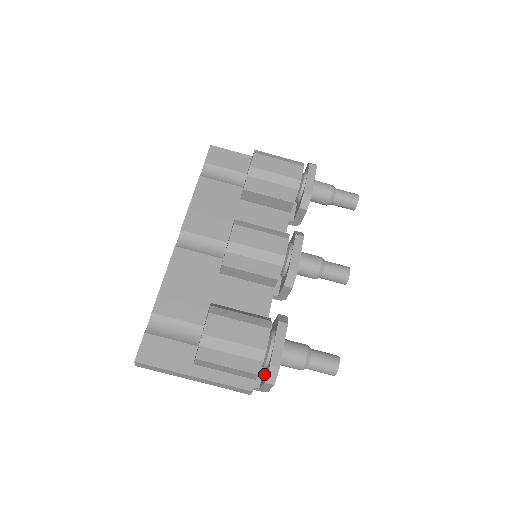
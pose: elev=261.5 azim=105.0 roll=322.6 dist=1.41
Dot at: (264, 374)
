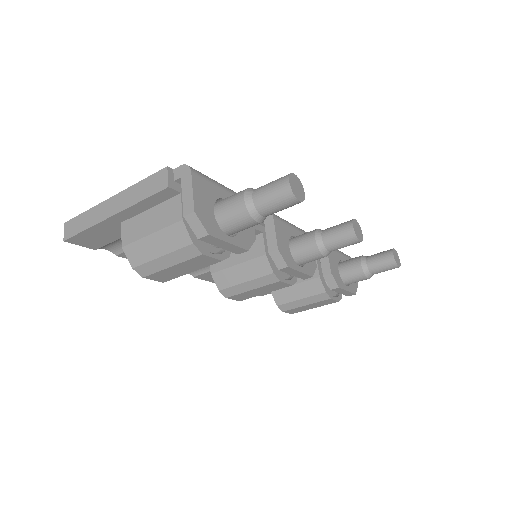
Dot at: occluded
